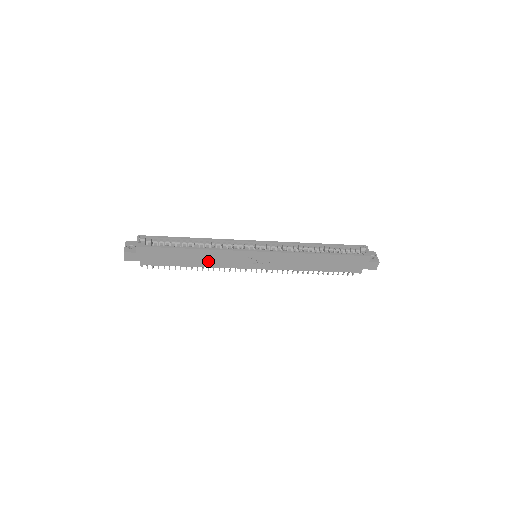
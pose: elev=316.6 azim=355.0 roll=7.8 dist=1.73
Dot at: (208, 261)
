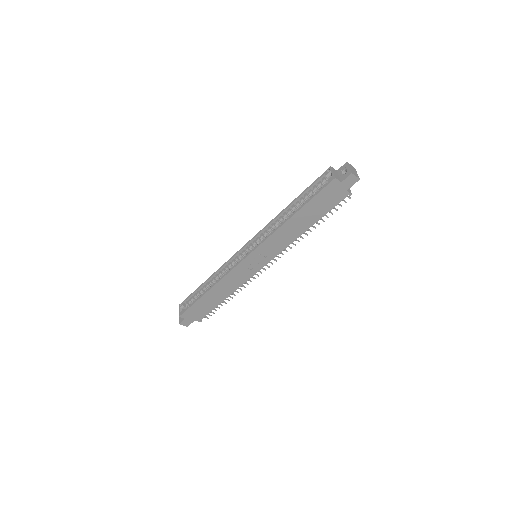
Dot at: (228, 288)
